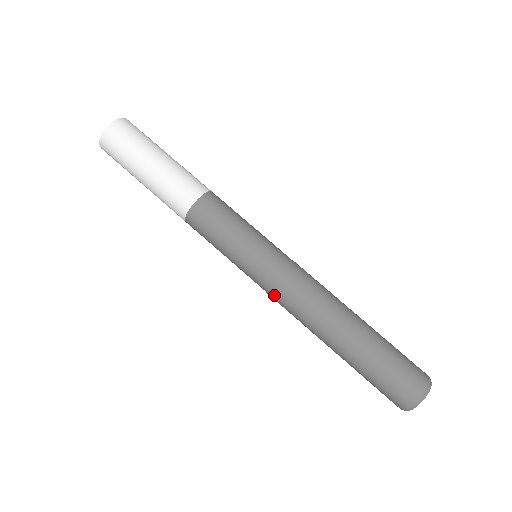
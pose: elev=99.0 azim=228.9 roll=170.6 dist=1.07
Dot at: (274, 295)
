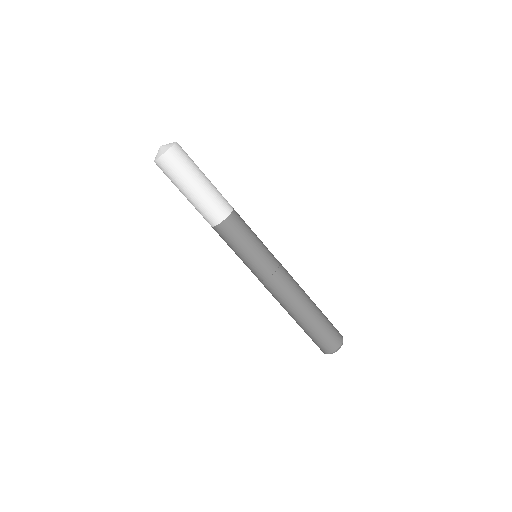
Dot at: (264, 284)
